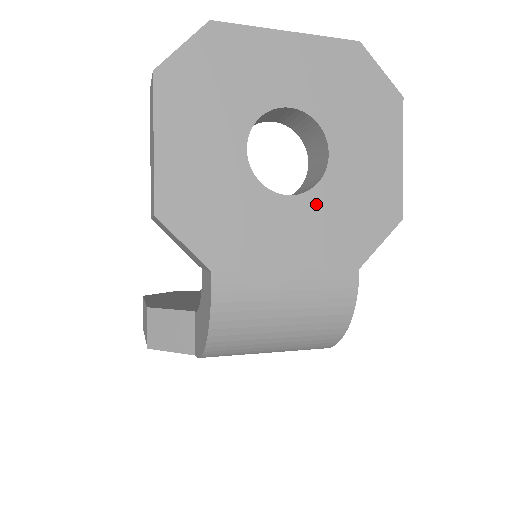
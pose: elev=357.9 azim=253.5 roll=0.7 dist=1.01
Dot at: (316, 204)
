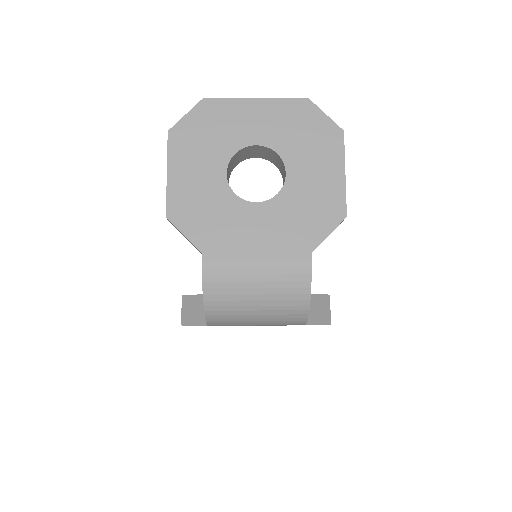
Dot at: (277, 208)
